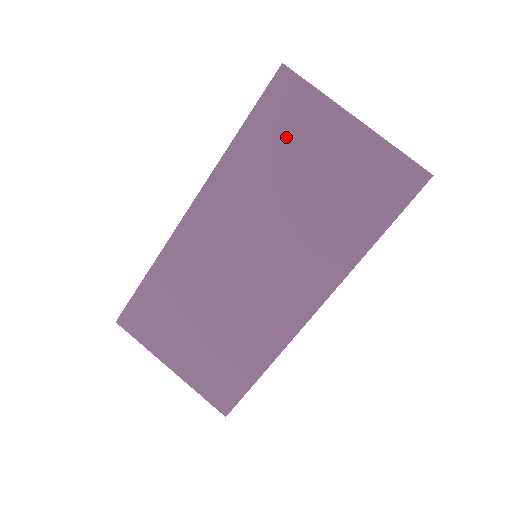
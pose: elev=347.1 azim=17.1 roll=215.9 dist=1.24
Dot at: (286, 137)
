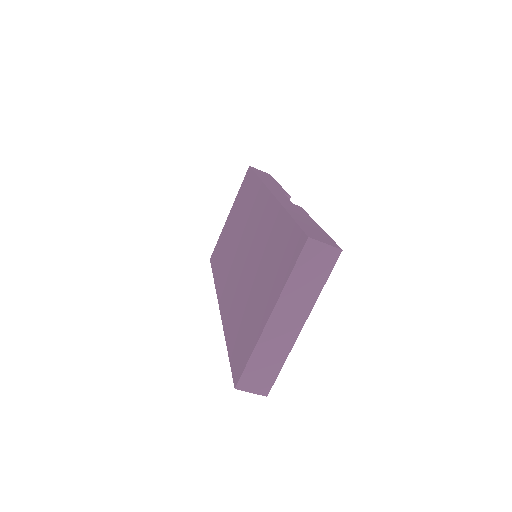
Dot at: (222, 248)
